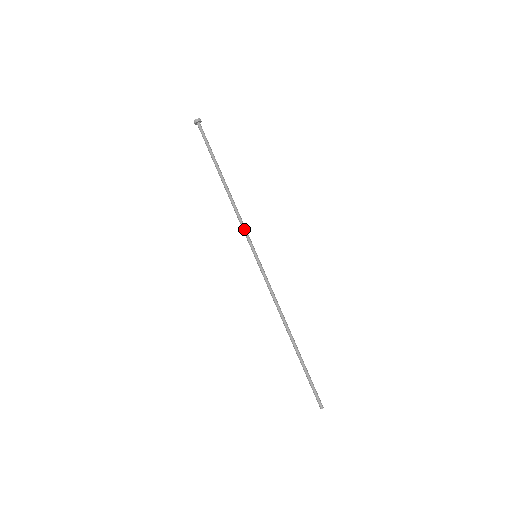
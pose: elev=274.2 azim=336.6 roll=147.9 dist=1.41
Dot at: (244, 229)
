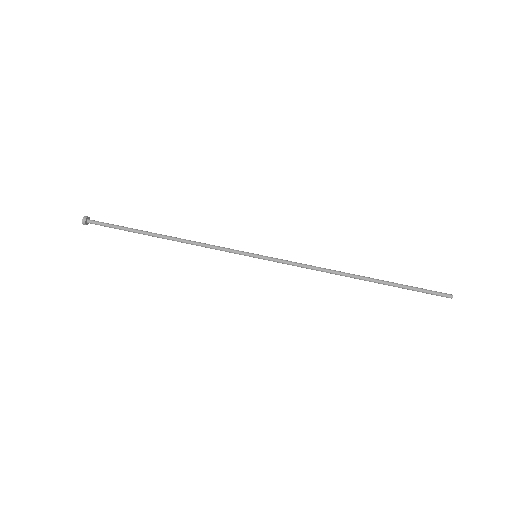
Dot at: (222, 247)
